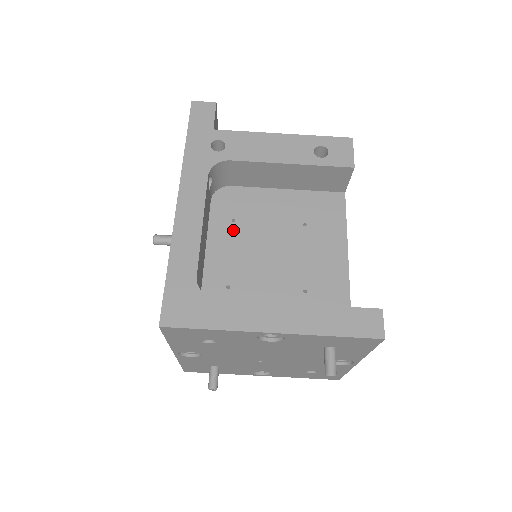
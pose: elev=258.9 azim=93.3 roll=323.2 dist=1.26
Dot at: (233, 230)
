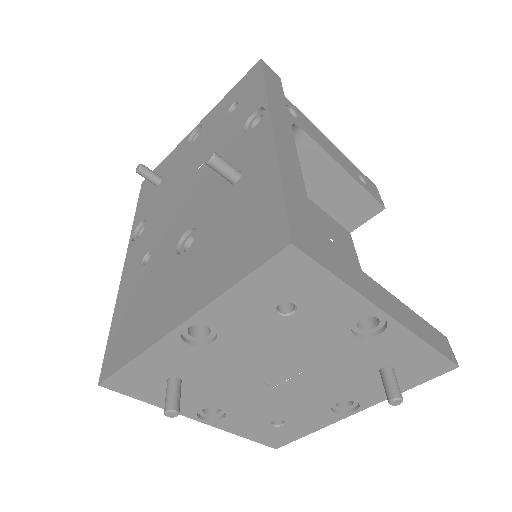
Dot at: occluded
